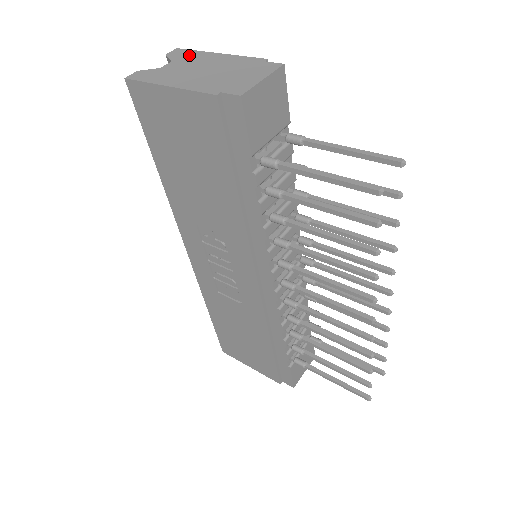
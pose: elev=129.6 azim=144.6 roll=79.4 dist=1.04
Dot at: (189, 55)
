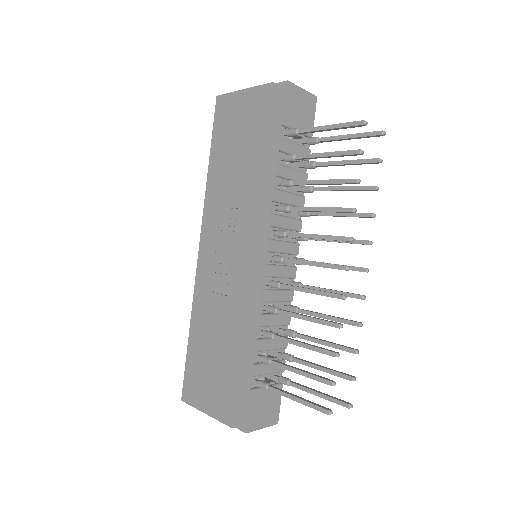
Dot at: occluded
